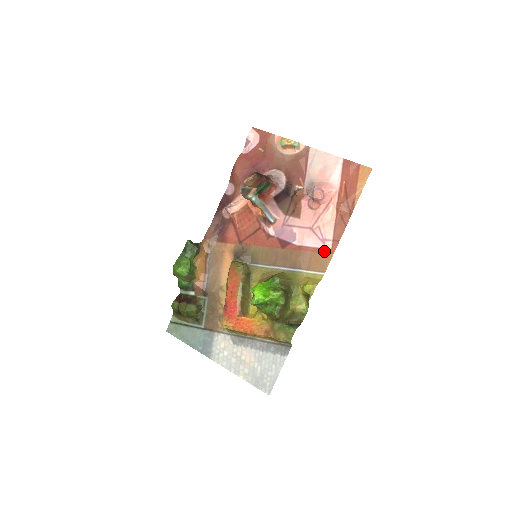
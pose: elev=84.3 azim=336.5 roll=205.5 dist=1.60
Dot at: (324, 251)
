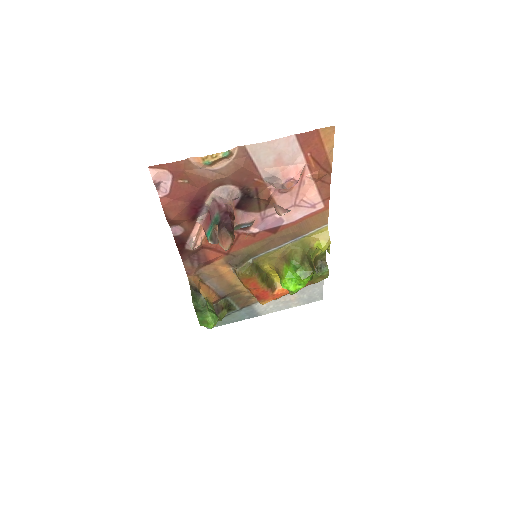
Dot at: (318, 212)
